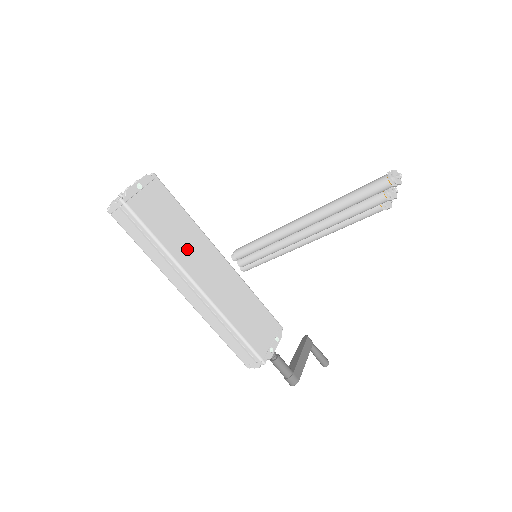
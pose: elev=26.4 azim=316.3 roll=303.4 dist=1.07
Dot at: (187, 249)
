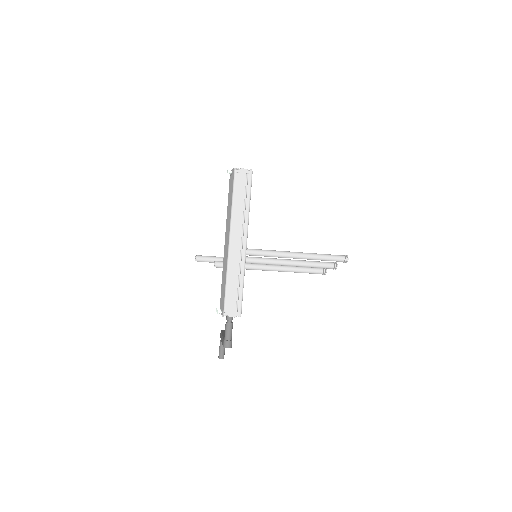
Dot at: occluded
